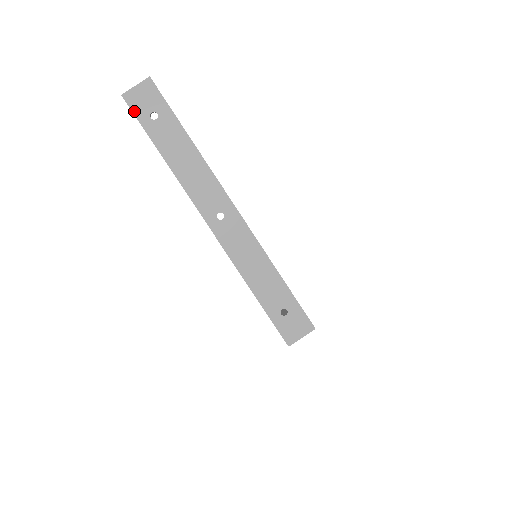
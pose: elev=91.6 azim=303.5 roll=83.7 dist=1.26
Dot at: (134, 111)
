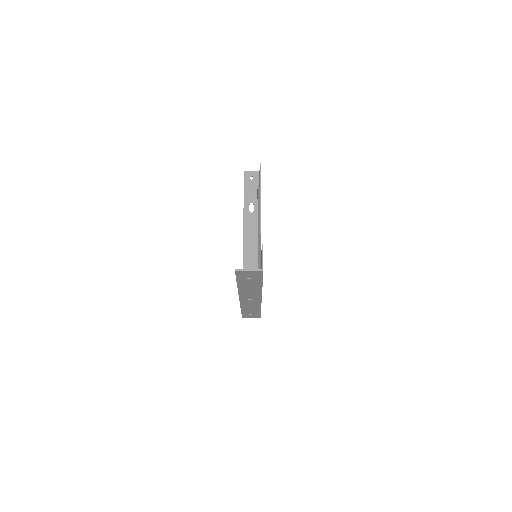
Dot at: (237, 275)
